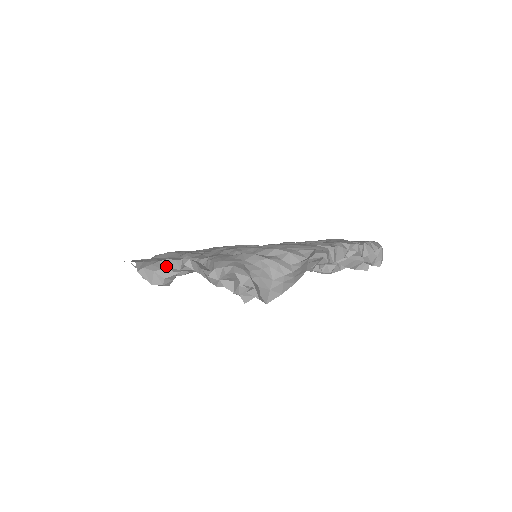
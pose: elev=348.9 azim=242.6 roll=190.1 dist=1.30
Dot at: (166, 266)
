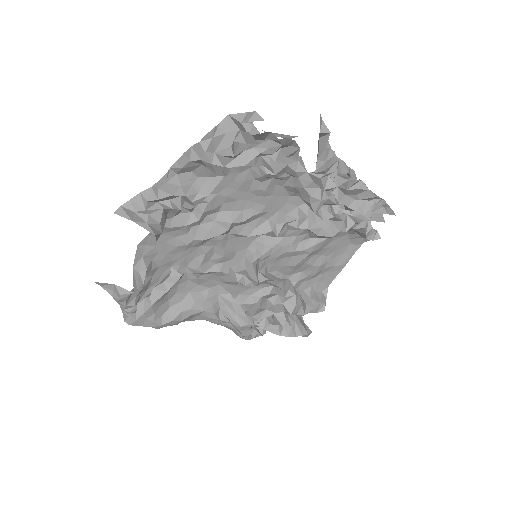
Dot at: (149, 196)
